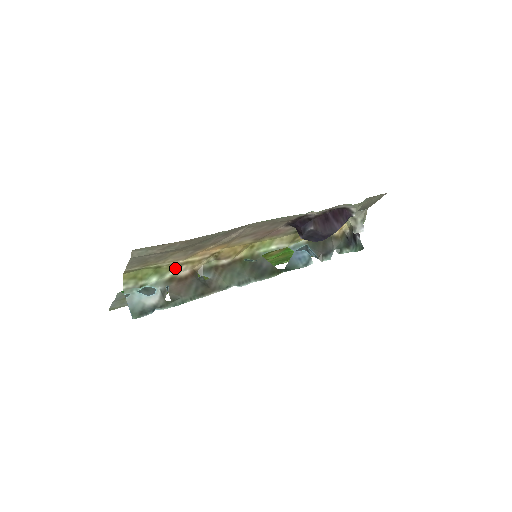
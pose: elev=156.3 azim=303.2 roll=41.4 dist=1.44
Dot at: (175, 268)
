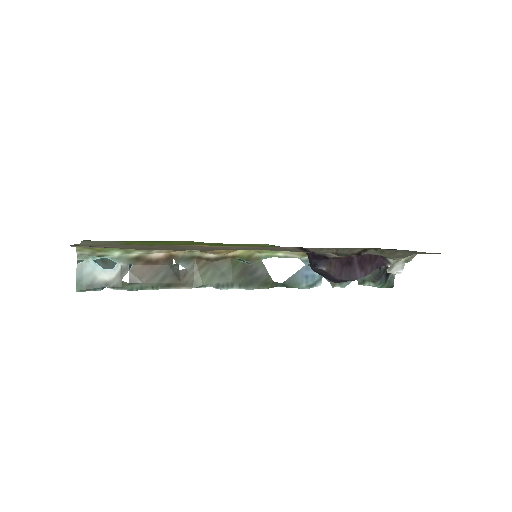
Dot at: occluded
